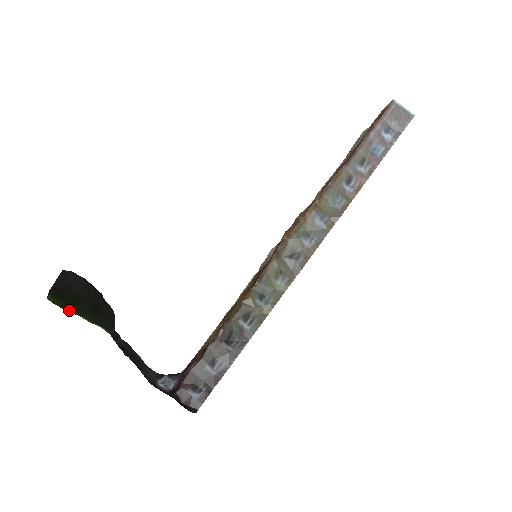
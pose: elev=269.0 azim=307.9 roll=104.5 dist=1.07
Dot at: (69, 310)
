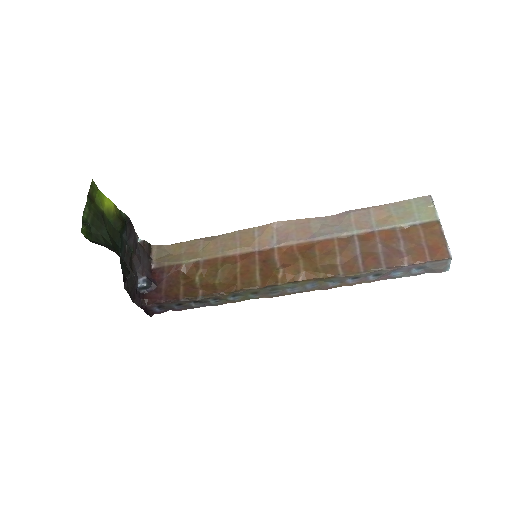
Dot at: (95, 234)
